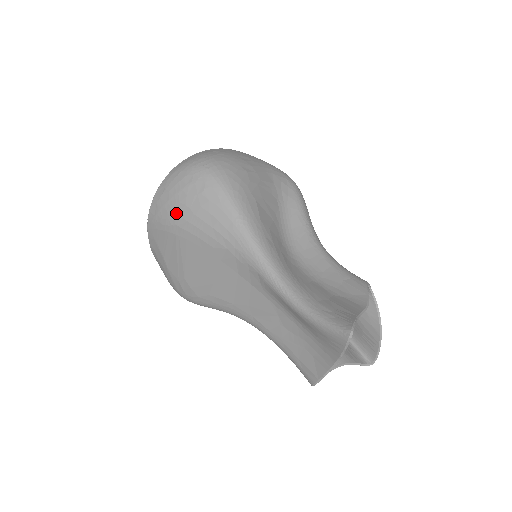
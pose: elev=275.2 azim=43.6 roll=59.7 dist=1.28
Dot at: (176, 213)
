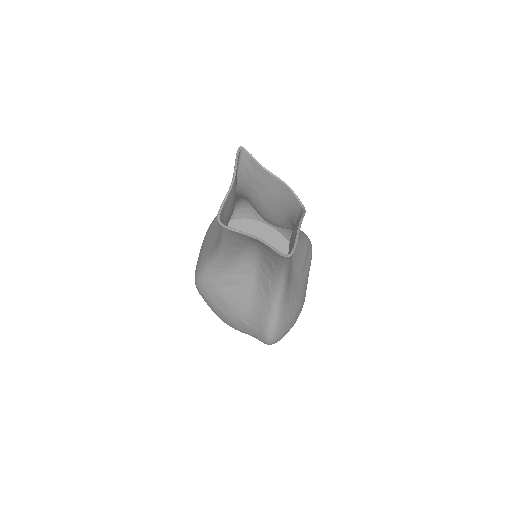
Dot at: occluded
